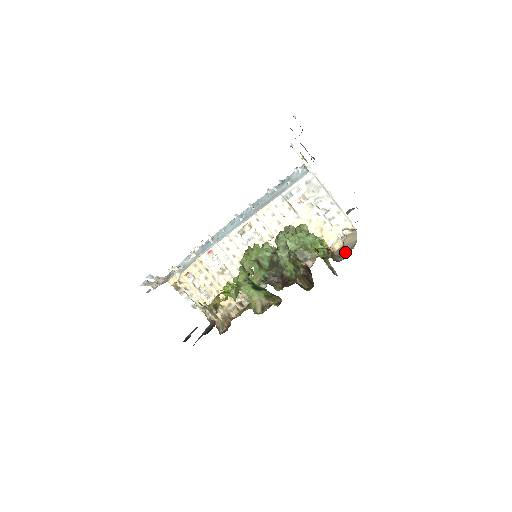
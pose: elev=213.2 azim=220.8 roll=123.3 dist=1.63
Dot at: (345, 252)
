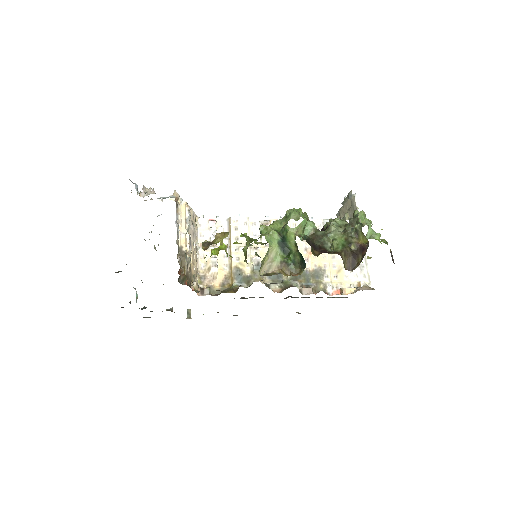
Dot at: occluded
